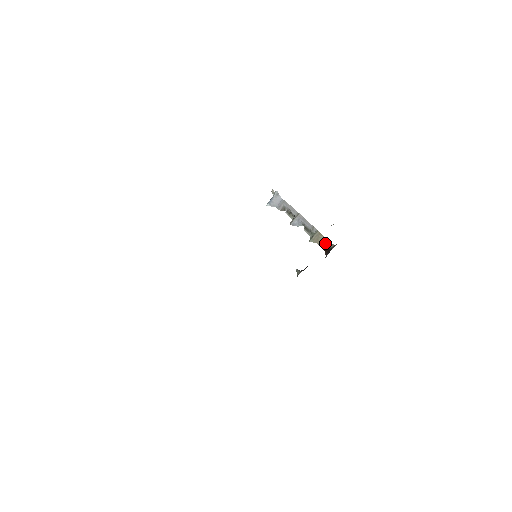
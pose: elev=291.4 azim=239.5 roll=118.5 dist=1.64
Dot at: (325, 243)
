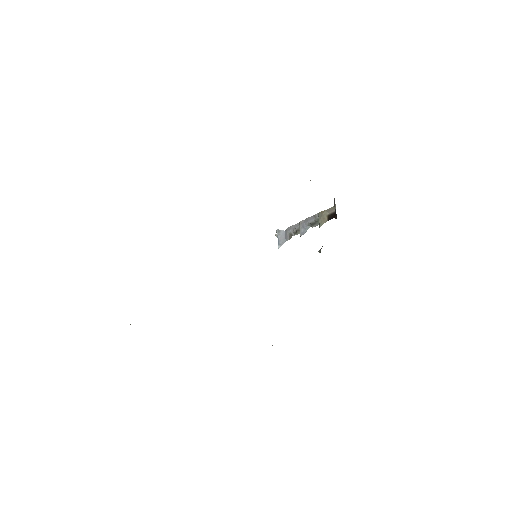
Dot at: (330, 213)
